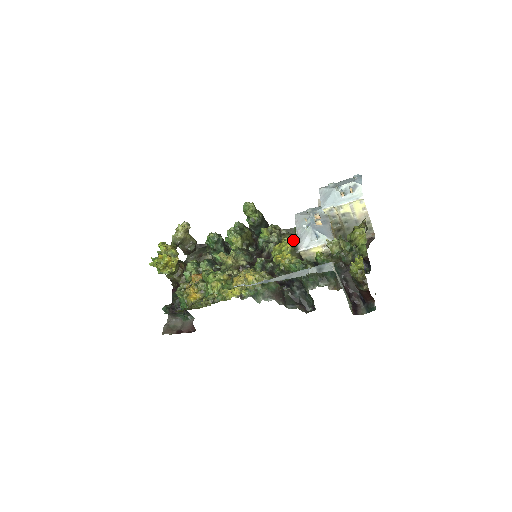
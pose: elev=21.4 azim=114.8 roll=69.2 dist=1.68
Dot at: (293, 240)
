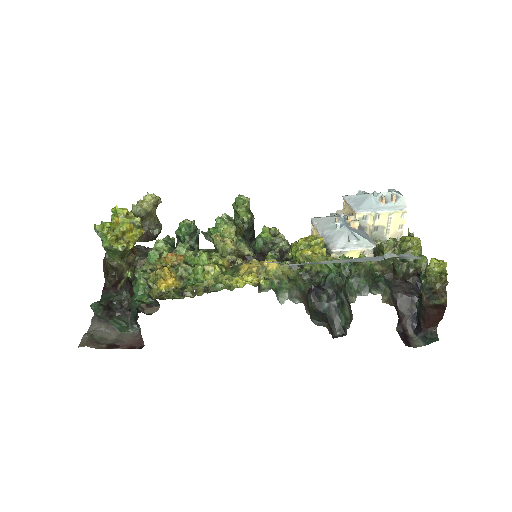
Dot at: occluded
